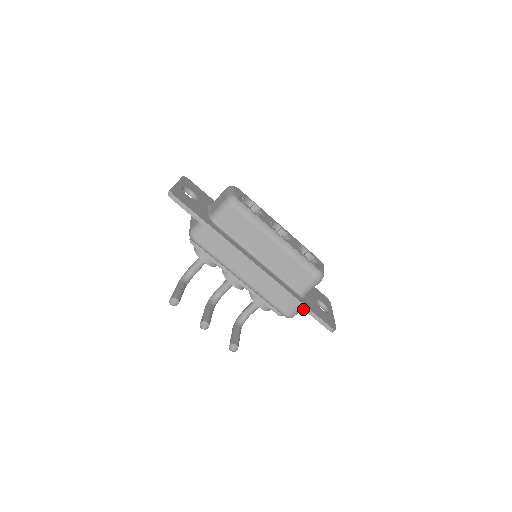
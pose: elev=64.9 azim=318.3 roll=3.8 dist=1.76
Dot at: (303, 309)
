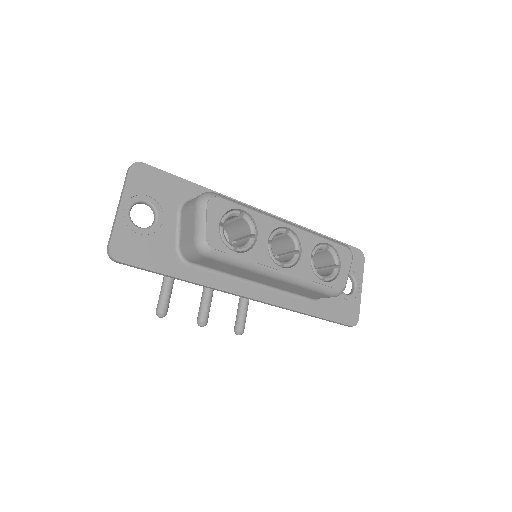
Dot at: (315, 317)
